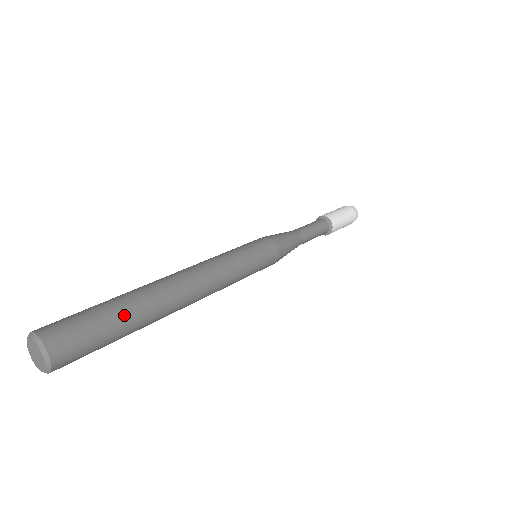
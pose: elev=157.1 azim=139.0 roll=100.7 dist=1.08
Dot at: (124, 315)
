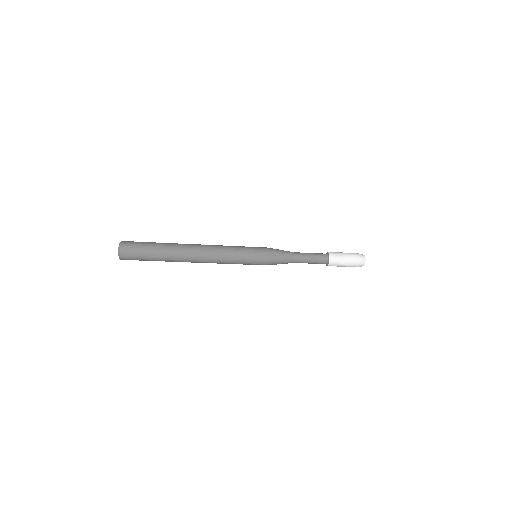
Dot at: (158, 246)
